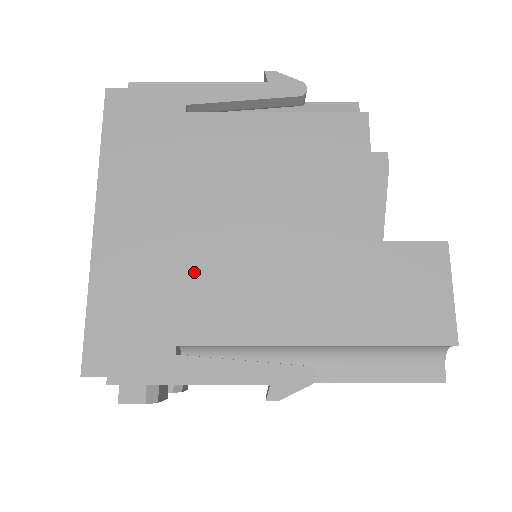
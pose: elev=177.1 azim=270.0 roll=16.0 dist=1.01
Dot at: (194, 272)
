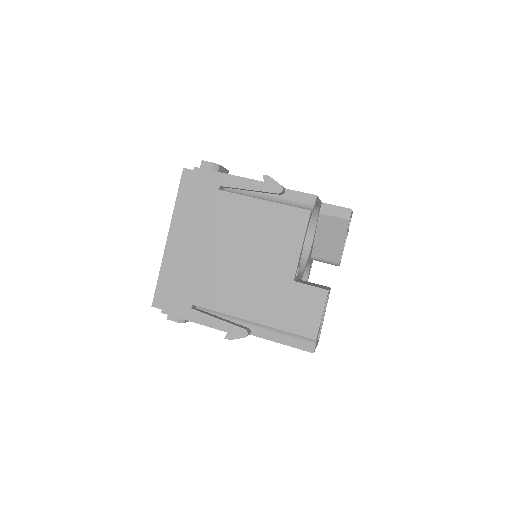
Dot at: (206, 273)
